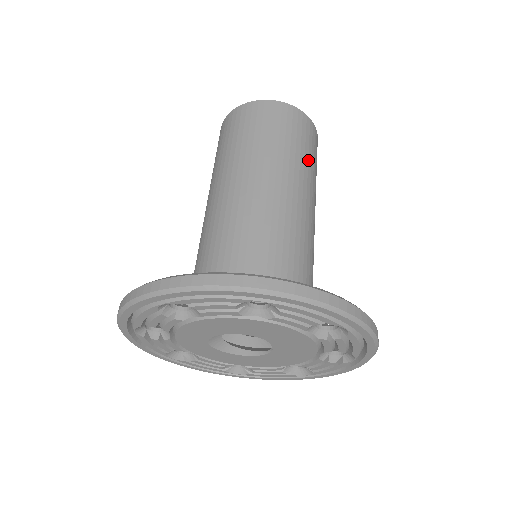
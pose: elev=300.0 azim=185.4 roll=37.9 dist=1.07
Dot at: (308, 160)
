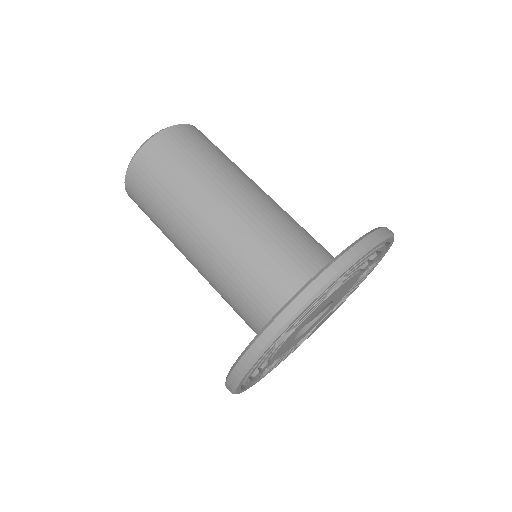
Dot at: (225, 158)
